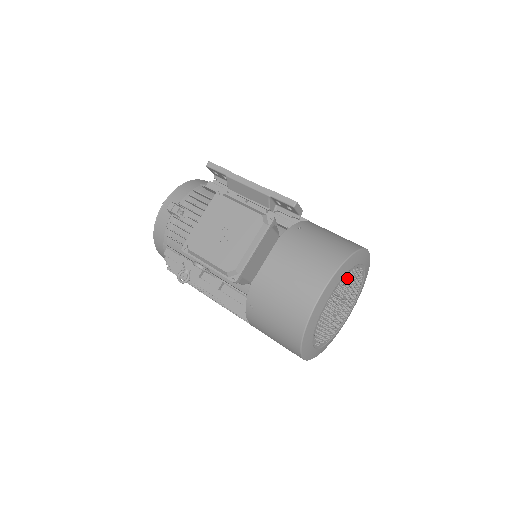
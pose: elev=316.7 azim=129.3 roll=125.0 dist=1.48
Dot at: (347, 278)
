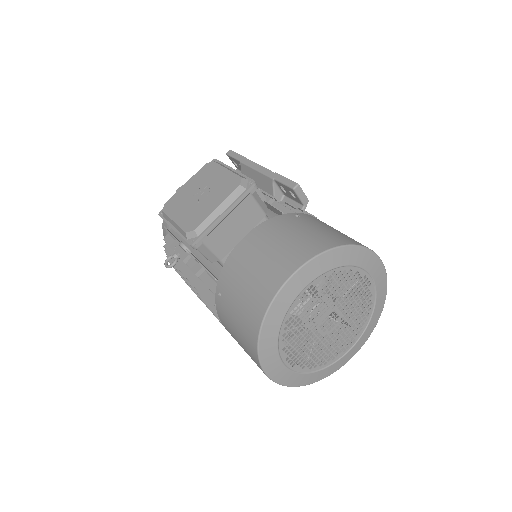
Dot at: (339, 279)
